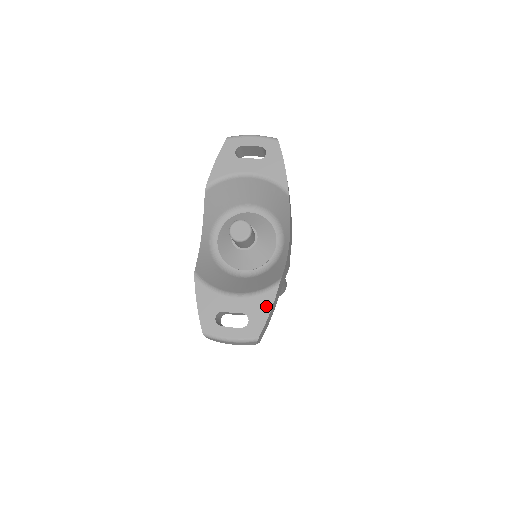
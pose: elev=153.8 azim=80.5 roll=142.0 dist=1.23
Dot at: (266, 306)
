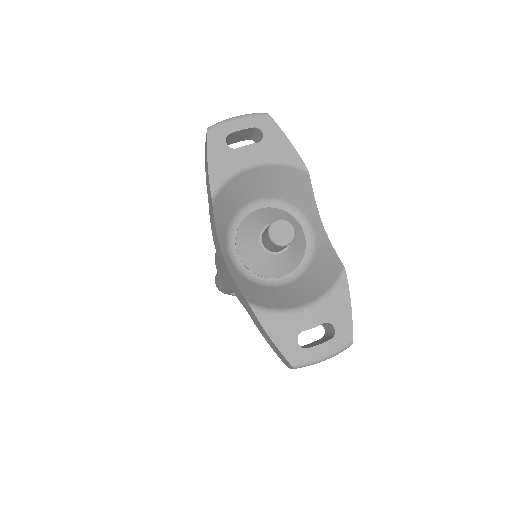
Dot at: (344, 303)
